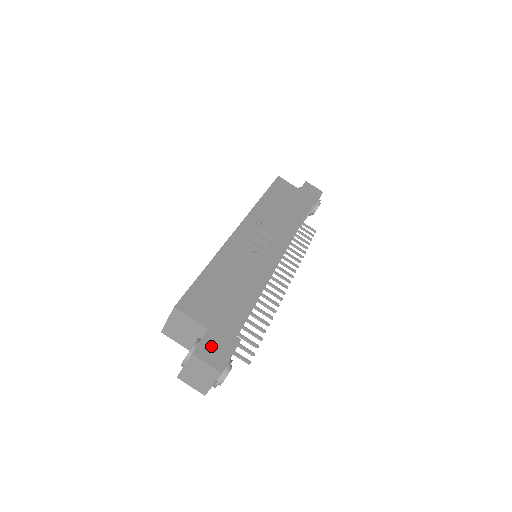
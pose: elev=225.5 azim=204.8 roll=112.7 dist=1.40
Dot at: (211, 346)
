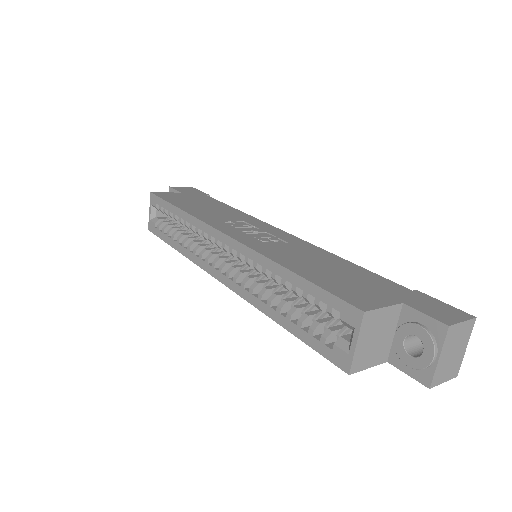
Dot at: (432, 310)
